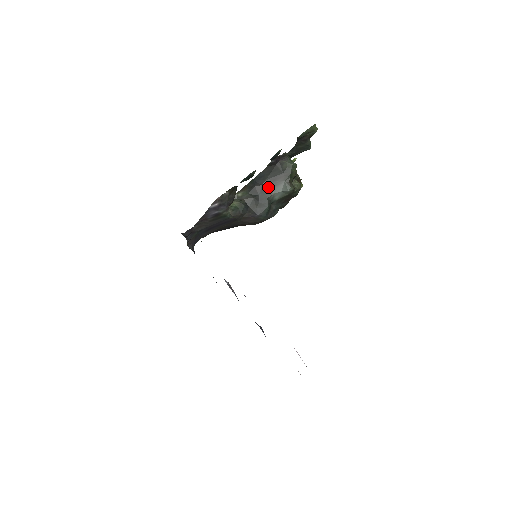
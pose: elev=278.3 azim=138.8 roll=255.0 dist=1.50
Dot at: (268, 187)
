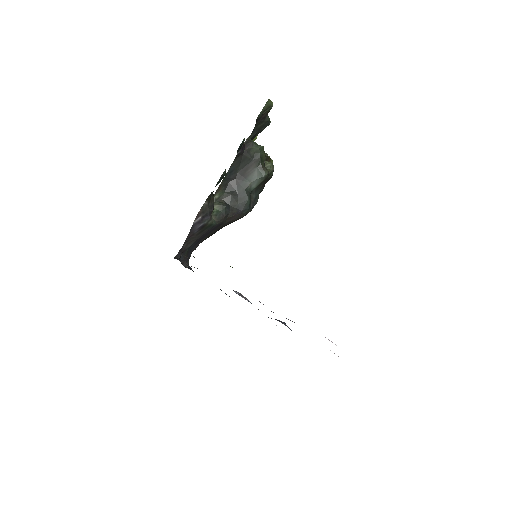
Dot at: (242, 179)
